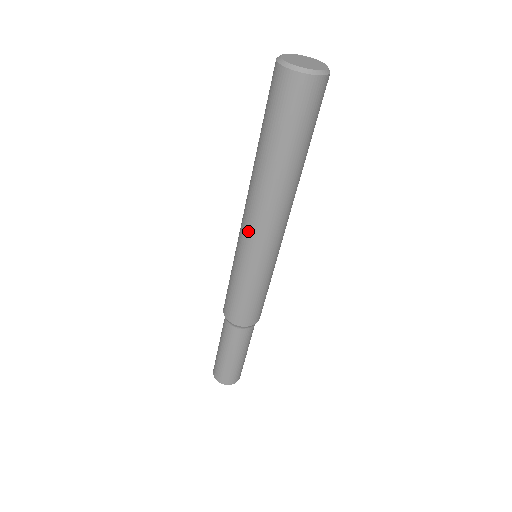
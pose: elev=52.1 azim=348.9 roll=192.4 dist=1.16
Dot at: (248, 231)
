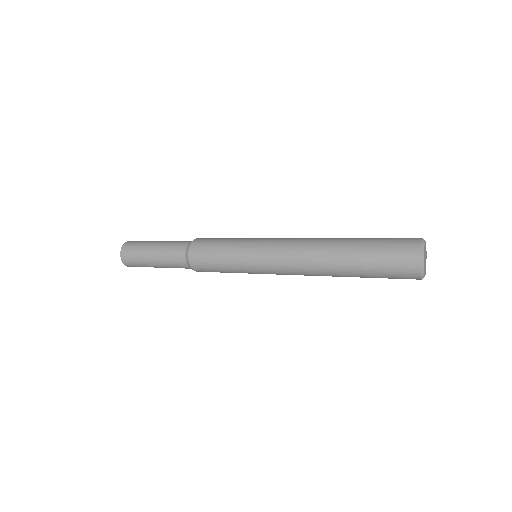
Dot at: occluded
